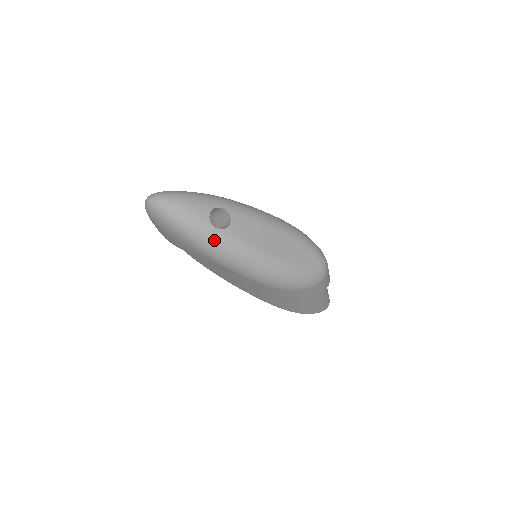
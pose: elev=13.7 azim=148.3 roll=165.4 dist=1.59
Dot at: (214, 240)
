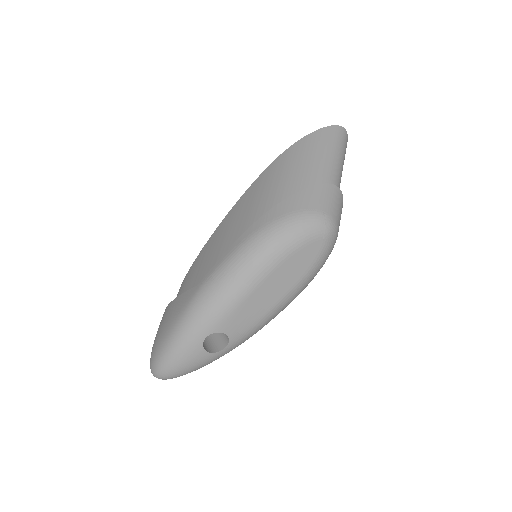
Dot at: (232, 349)
